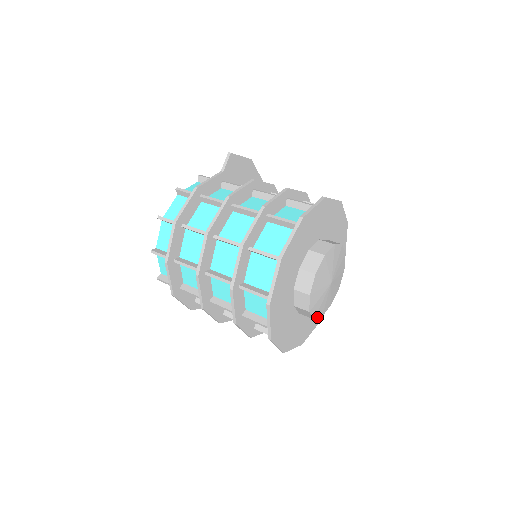
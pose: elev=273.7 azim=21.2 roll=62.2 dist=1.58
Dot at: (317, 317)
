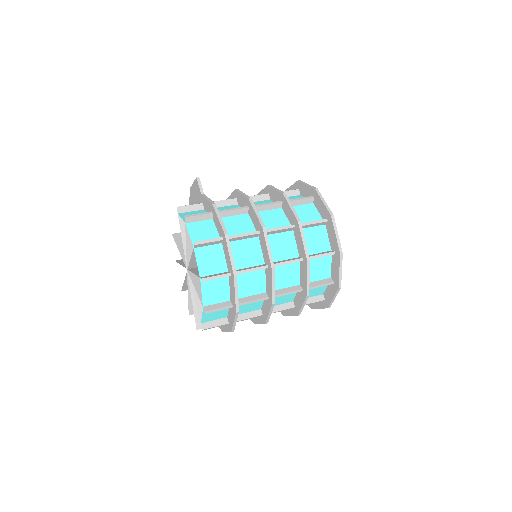
Dot at: occluded
